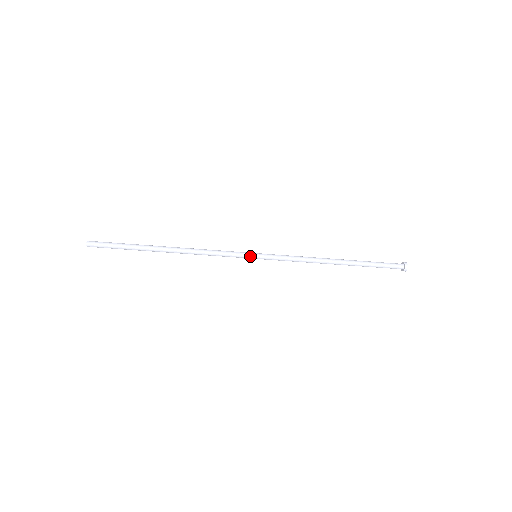
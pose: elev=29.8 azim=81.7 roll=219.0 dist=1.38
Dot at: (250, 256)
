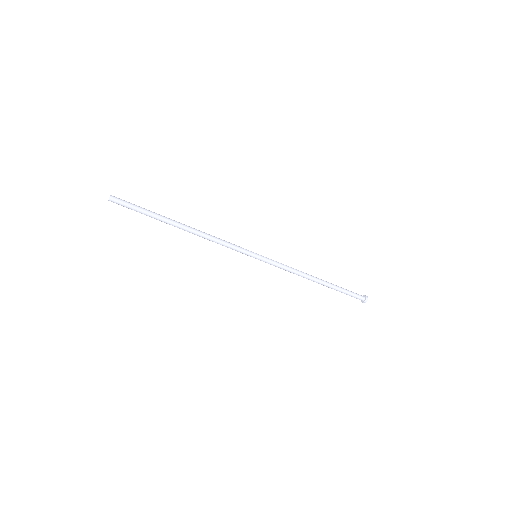
Dot at: (252, 255)
